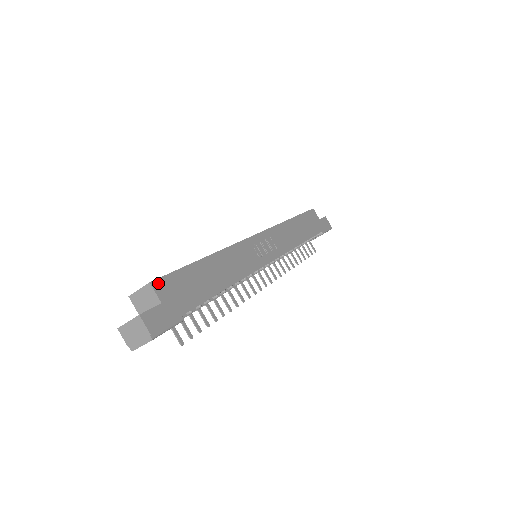
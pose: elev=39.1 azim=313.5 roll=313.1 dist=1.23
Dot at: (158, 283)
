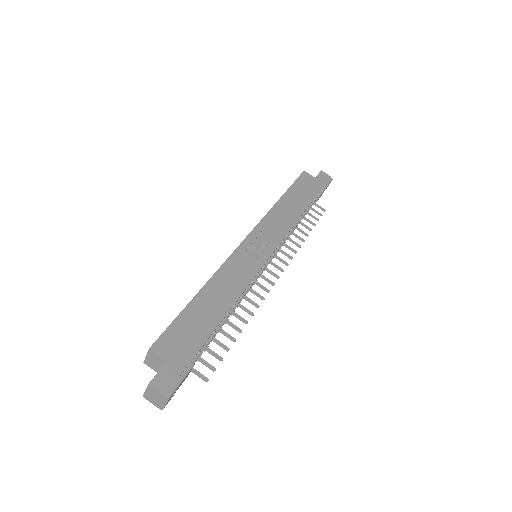
Dot at: (158, 345)
